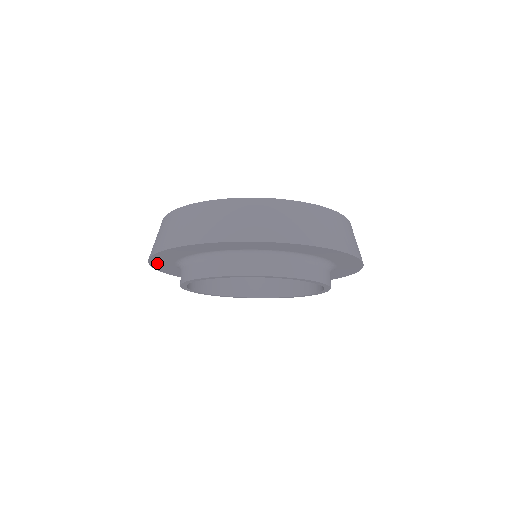
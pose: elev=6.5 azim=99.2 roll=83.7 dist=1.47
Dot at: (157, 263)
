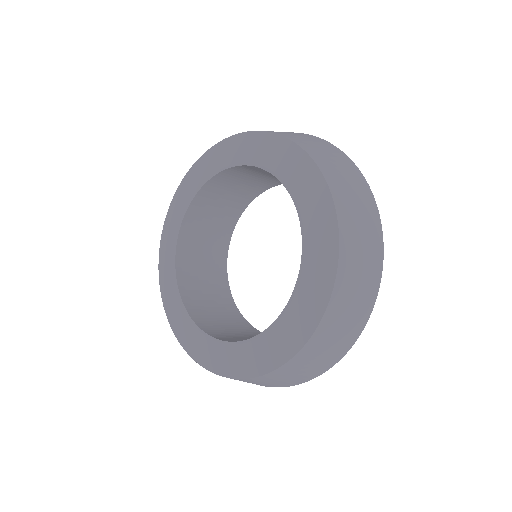
Dot at: occluded
